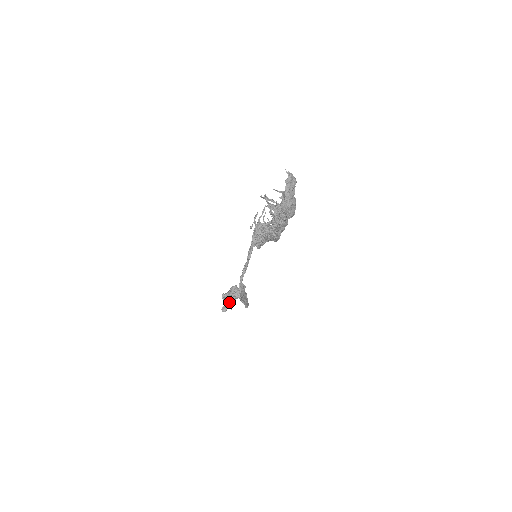
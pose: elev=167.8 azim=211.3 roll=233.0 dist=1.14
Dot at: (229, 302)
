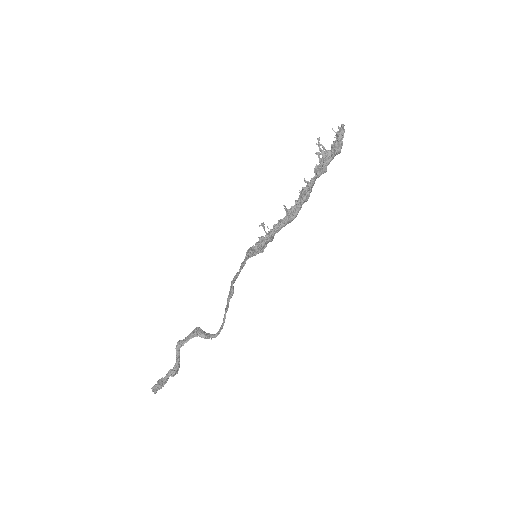
Dot at: (179, 358)
